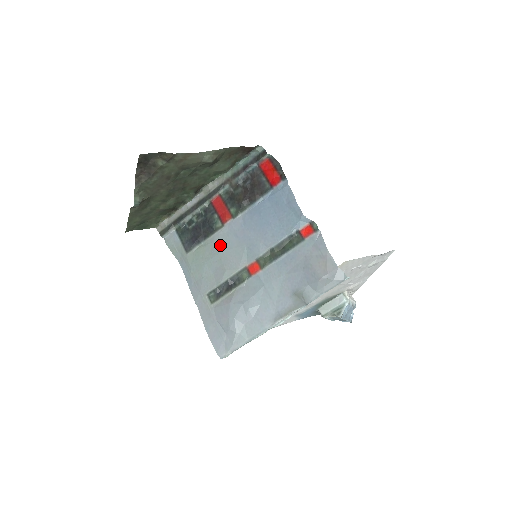
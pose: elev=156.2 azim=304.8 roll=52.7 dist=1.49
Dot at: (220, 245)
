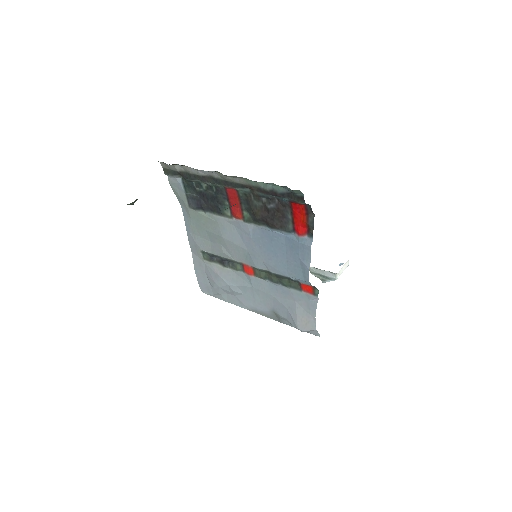
Dot at: (223, 231)
